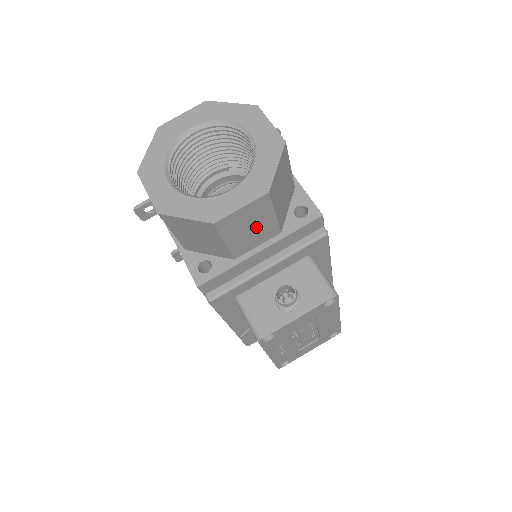
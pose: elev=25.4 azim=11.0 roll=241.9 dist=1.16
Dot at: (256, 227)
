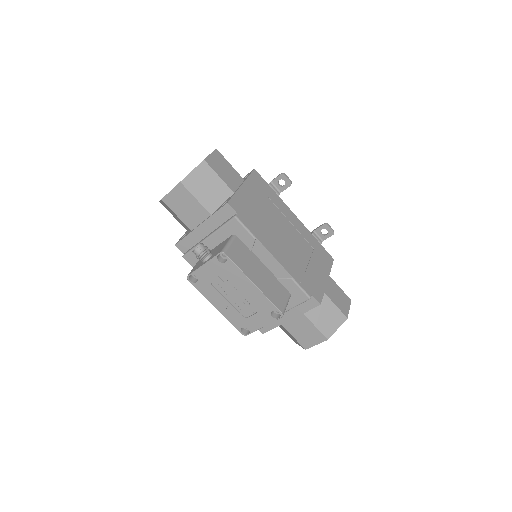
Dot at: (190, 207)
